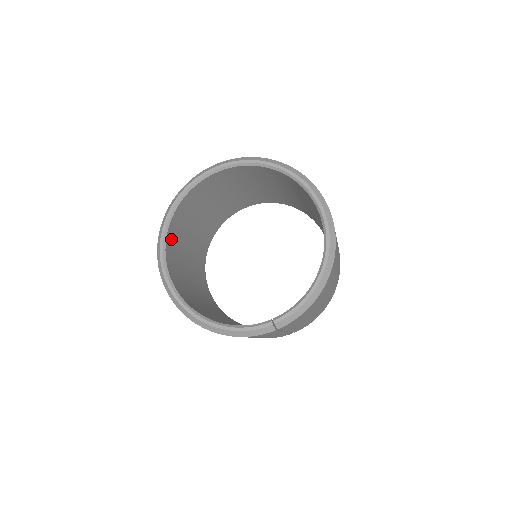
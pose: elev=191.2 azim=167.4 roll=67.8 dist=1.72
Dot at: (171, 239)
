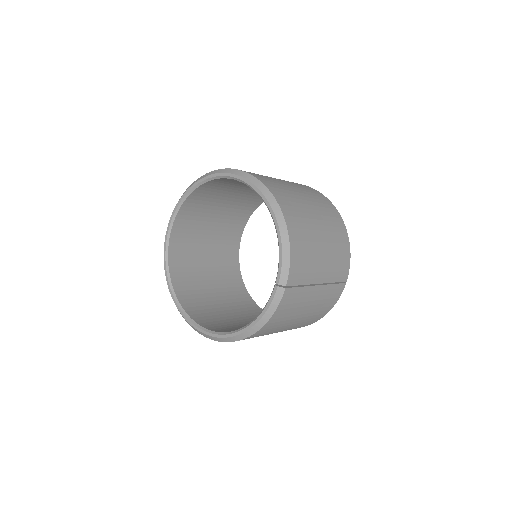
Dot at: (187, 302)
